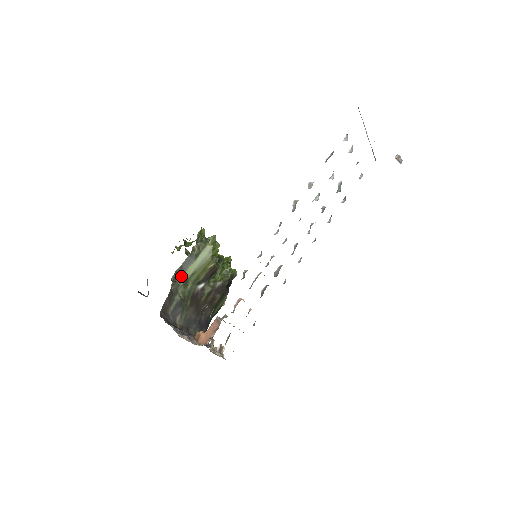
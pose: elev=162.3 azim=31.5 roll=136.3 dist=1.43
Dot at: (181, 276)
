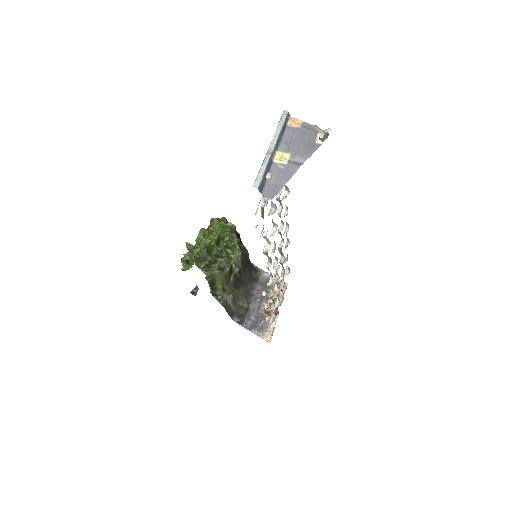
Dot at: (217, 292)
